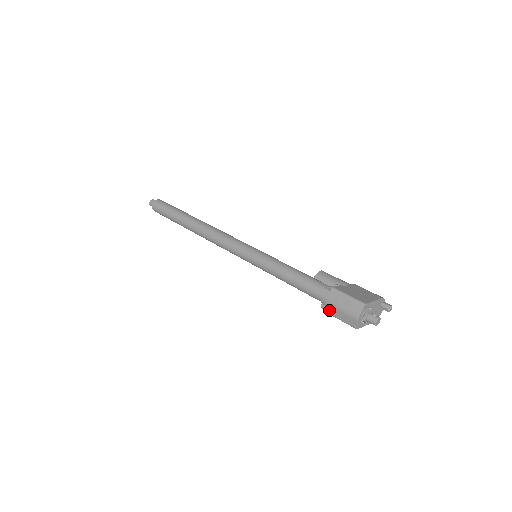
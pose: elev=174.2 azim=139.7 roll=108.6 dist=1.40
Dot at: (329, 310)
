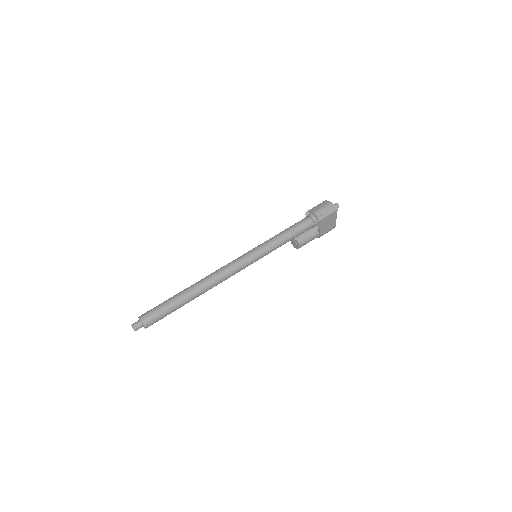
Dot at: (320, 216)
